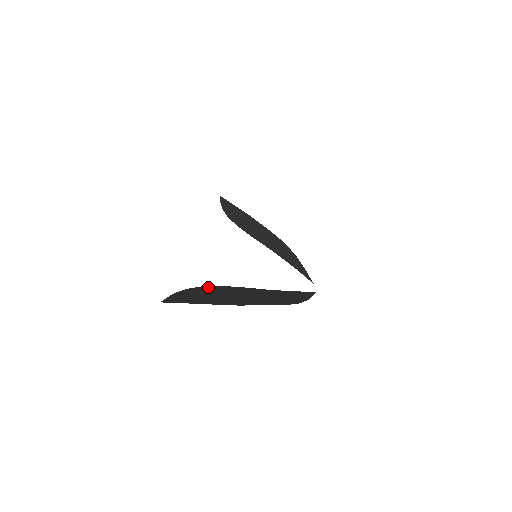
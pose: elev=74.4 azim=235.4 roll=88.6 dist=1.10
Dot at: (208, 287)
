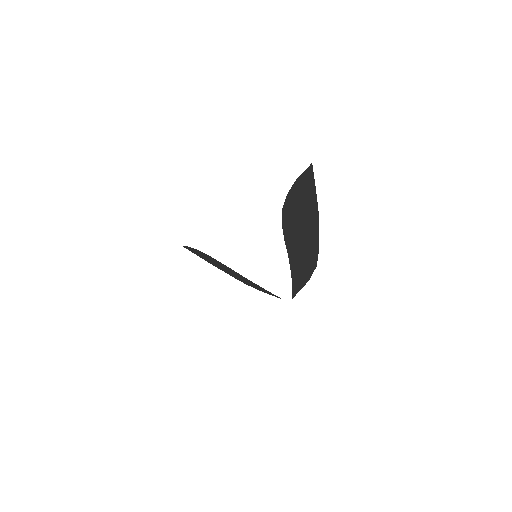
Dot at: (285, 210)
